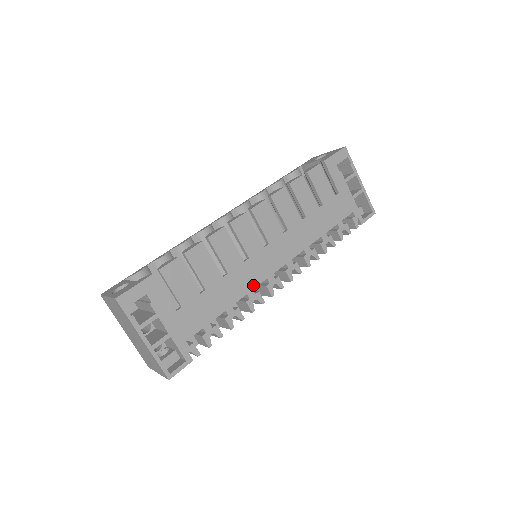
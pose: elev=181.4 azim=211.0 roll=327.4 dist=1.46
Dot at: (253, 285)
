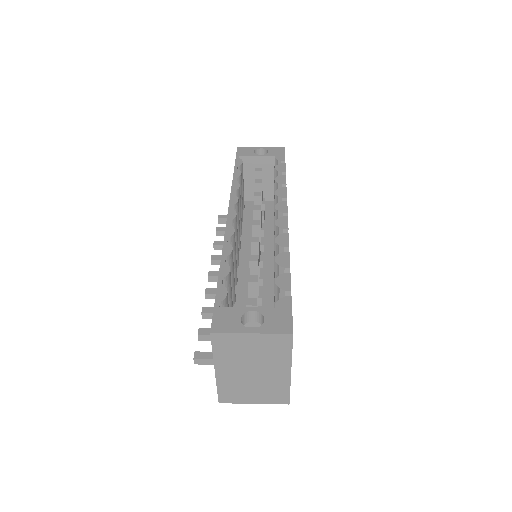
Dot at: occluded
